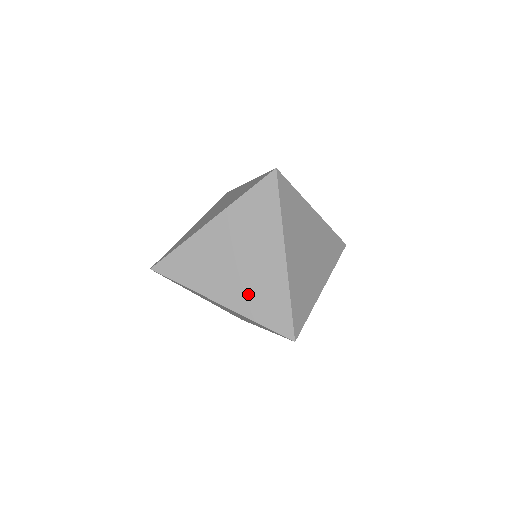
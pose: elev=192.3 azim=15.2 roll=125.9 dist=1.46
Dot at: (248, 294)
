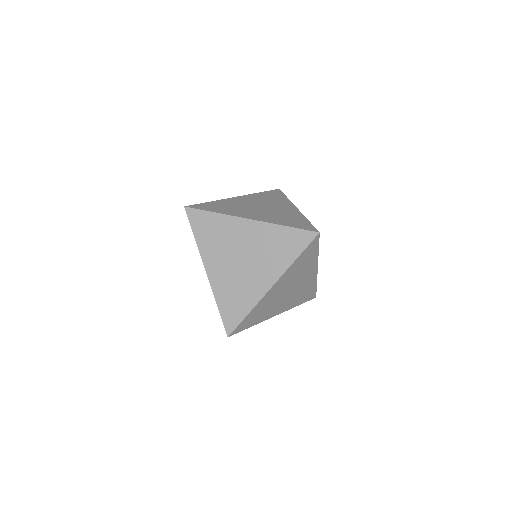
Dot at: (294, 300)
